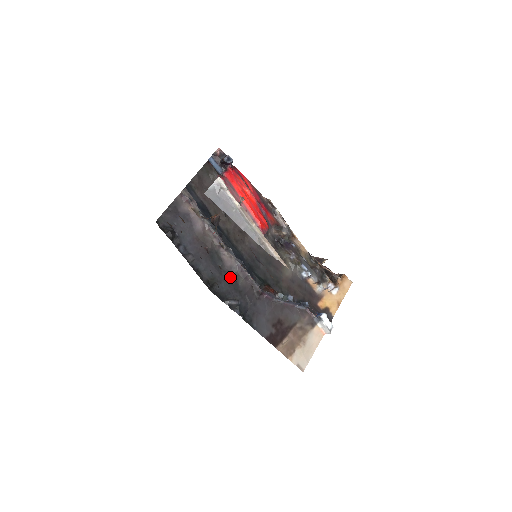
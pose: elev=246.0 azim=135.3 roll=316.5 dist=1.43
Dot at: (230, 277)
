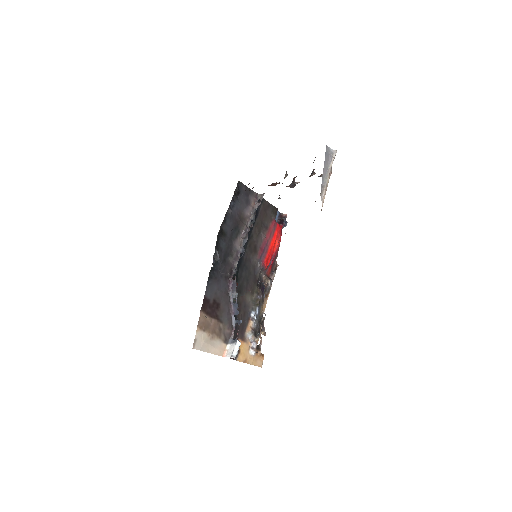
Dot at: (230, 248)
